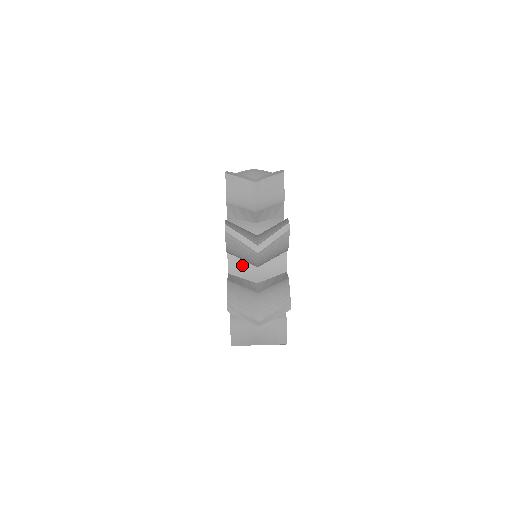
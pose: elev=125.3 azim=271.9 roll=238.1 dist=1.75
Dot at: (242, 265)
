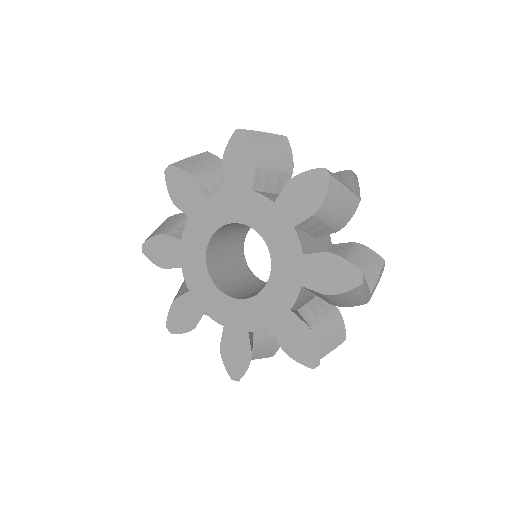
Dot at: (275, 196)
